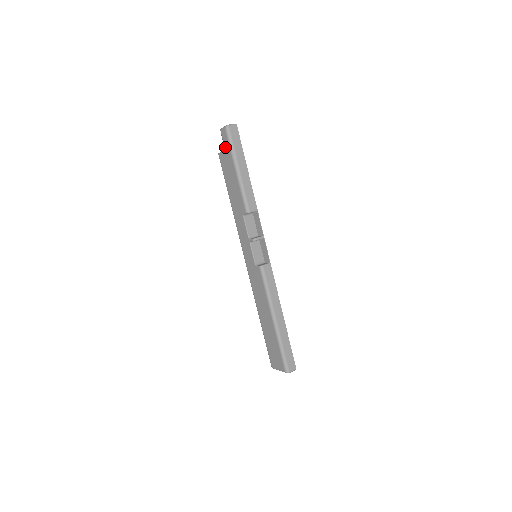
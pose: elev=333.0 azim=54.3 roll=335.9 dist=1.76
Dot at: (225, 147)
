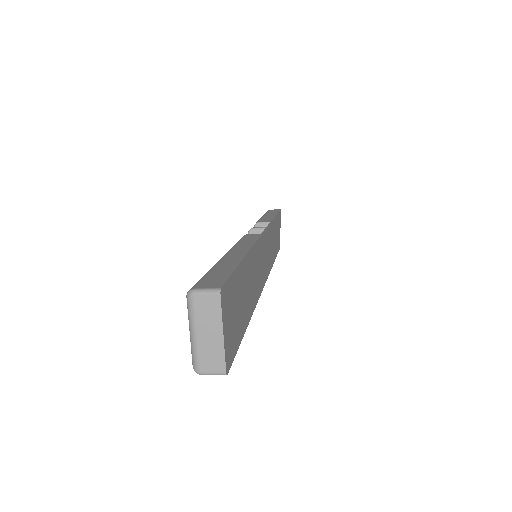
Dot at: occluded
